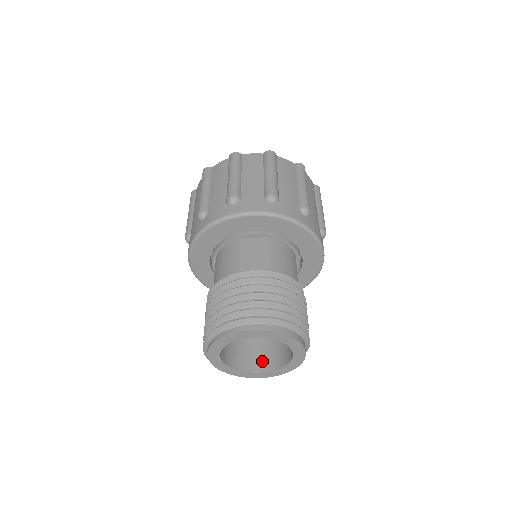
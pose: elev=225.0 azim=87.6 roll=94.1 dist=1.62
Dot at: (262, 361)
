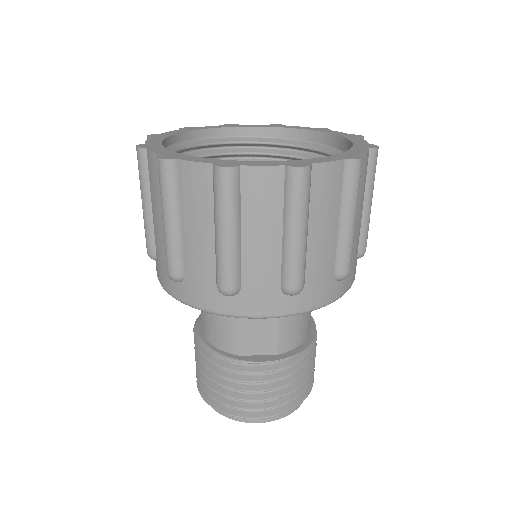
Dot at: occluded
